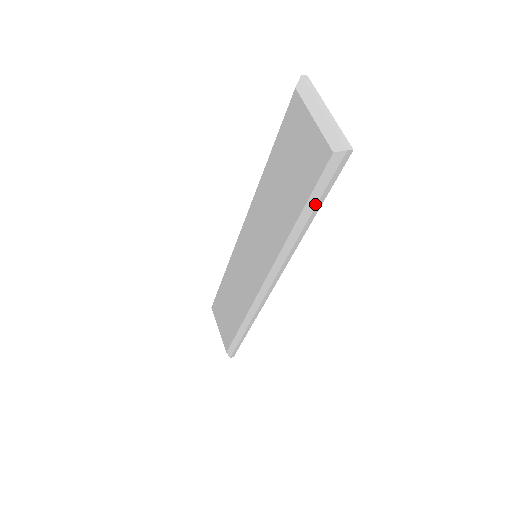
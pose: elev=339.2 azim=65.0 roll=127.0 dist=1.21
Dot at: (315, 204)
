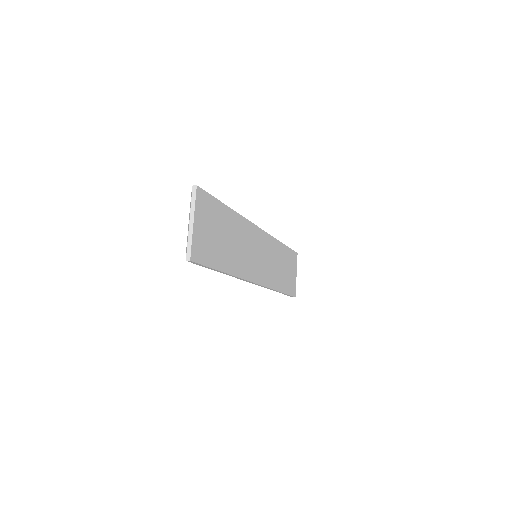
Dot at: (211, 269)
